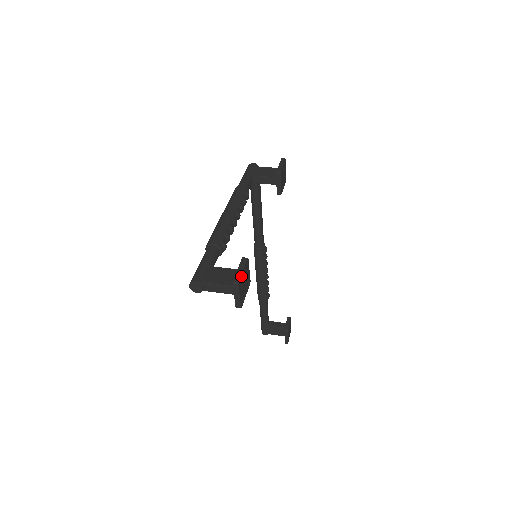
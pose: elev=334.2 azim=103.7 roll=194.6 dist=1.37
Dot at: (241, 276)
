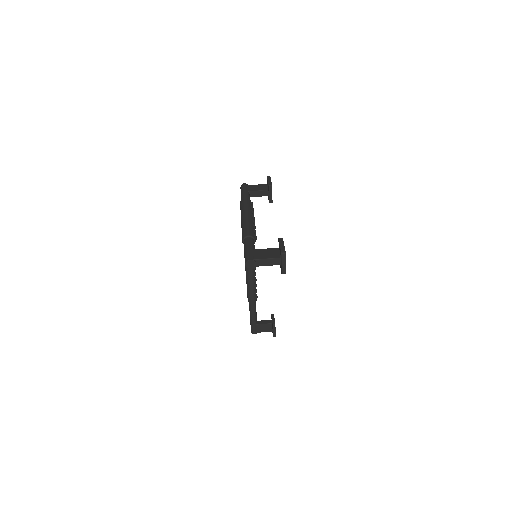
Dot at: occluded
